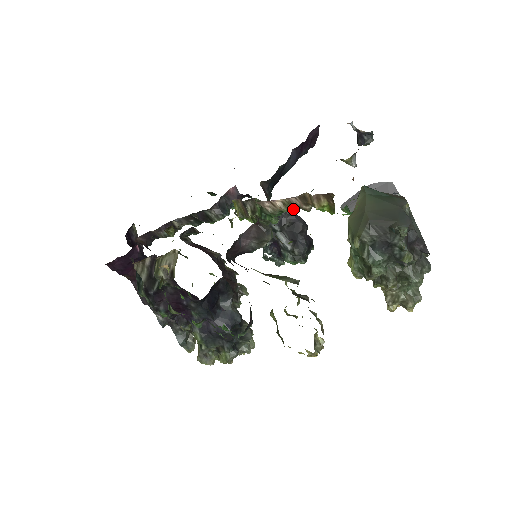
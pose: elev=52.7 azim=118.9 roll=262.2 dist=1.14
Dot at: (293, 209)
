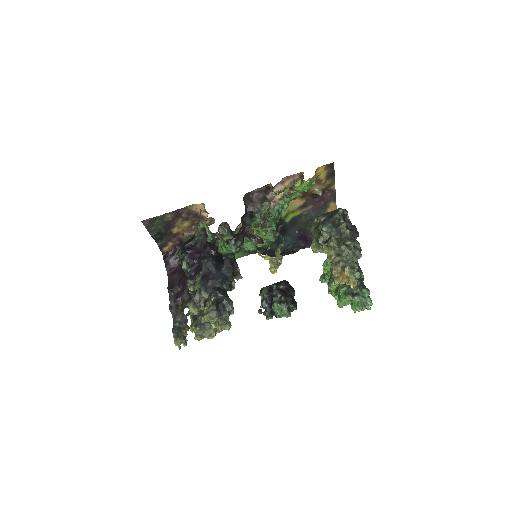
Dot at: (285, 201)
